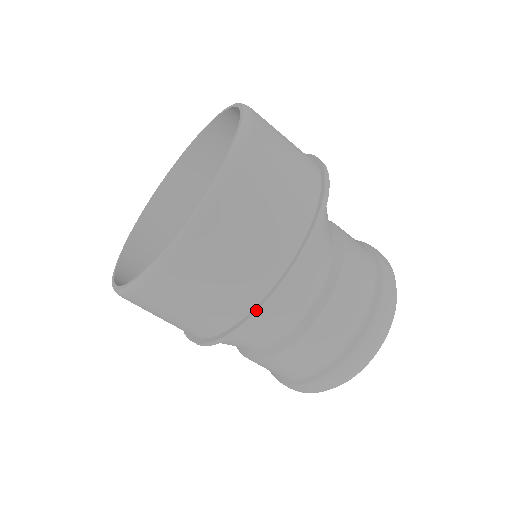
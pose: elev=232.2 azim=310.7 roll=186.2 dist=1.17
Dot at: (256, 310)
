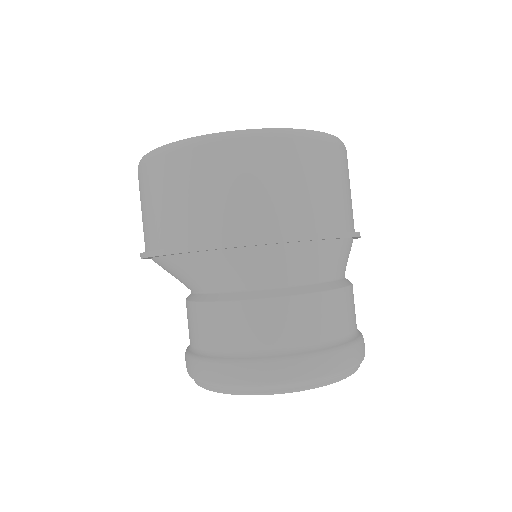
Dot at: (309, 233)
